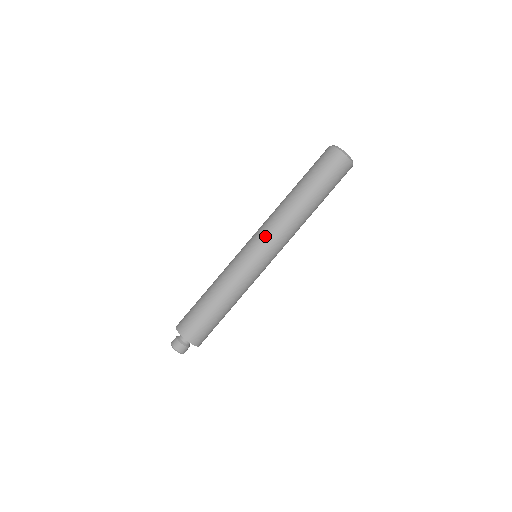
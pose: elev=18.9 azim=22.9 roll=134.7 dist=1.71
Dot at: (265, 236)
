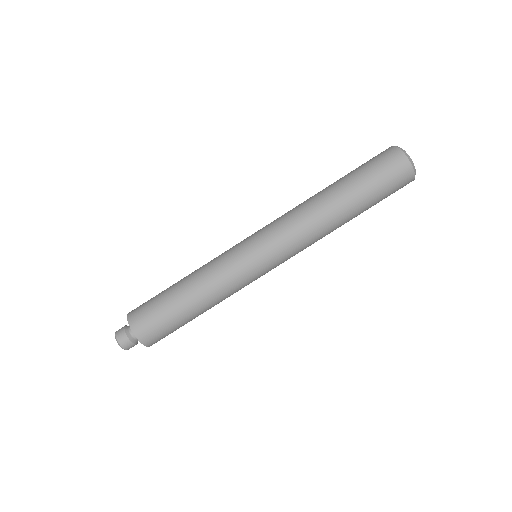
Dot at: (269, 225)
